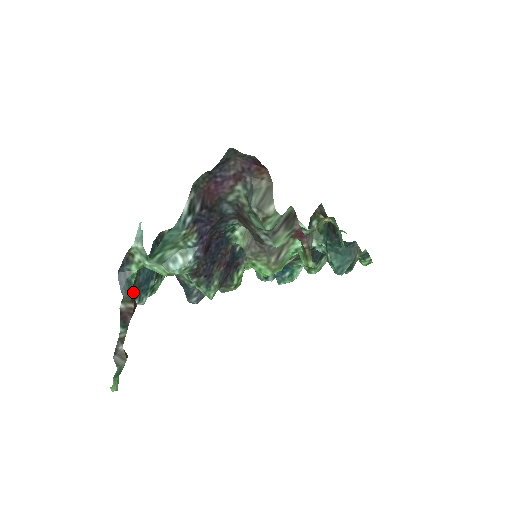
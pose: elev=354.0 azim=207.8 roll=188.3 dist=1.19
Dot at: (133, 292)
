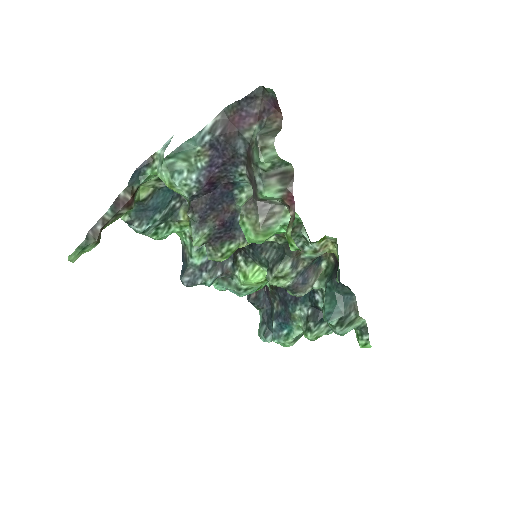
Dot at: (137, 189)
